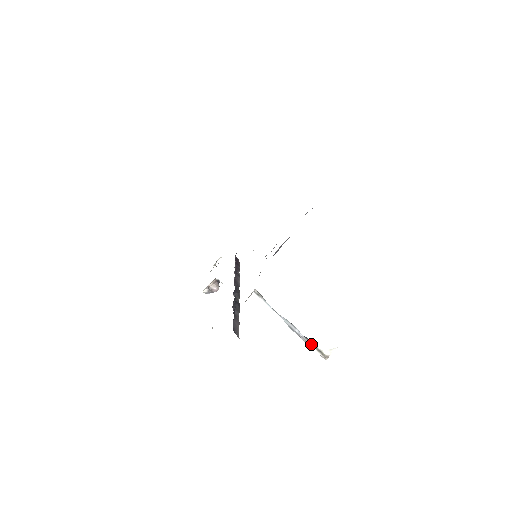
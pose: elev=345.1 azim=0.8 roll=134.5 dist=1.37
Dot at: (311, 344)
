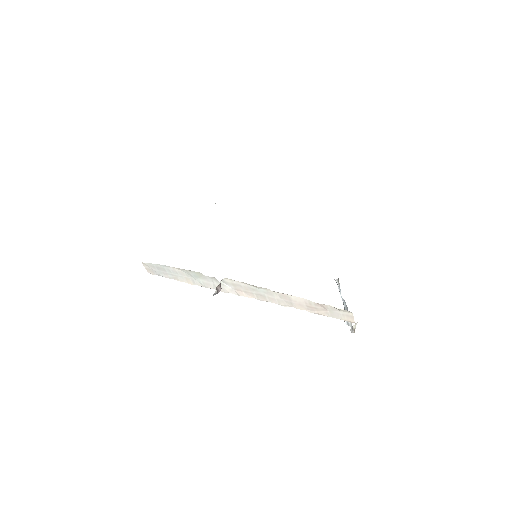
Dot at: occluded
